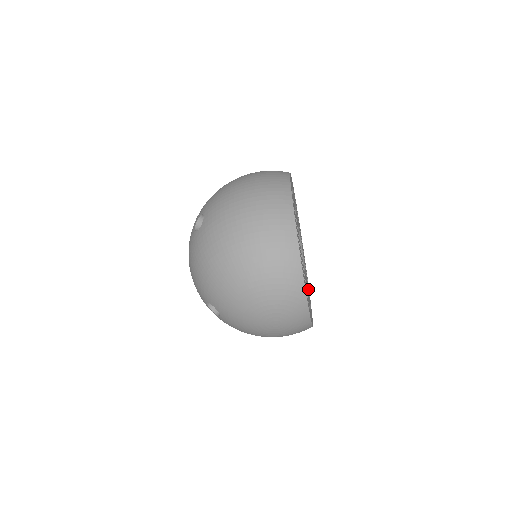
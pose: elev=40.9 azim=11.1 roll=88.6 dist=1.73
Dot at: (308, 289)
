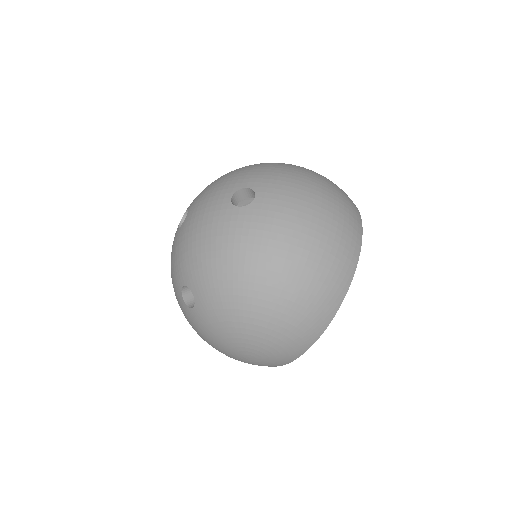
Dot at: occluded
